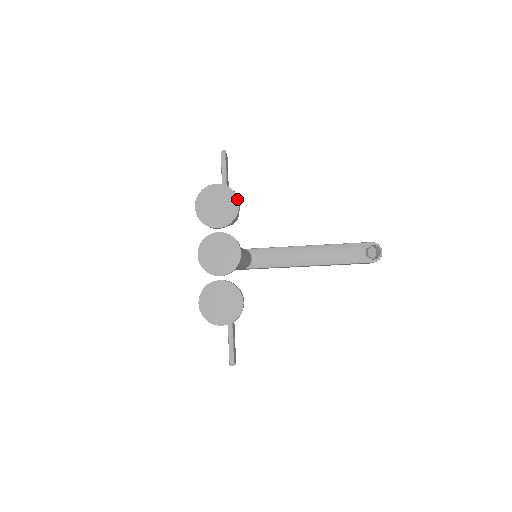
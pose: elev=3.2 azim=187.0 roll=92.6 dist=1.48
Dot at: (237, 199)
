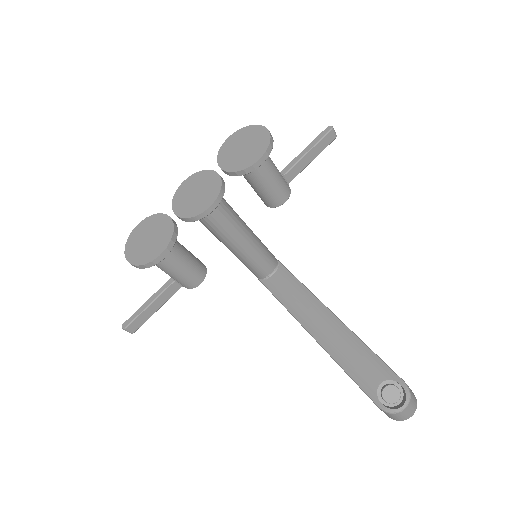
Dot at: (263, 153)
